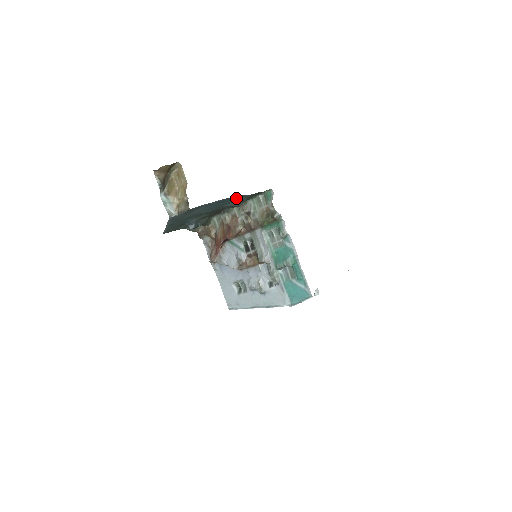
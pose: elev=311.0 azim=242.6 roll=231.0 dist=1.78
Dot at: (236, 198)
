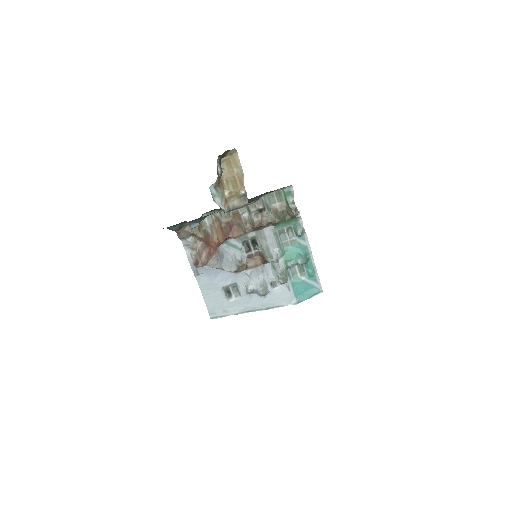
Dot at: occluded
